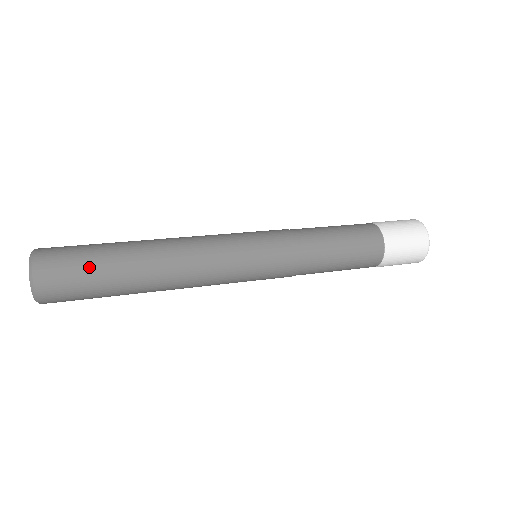
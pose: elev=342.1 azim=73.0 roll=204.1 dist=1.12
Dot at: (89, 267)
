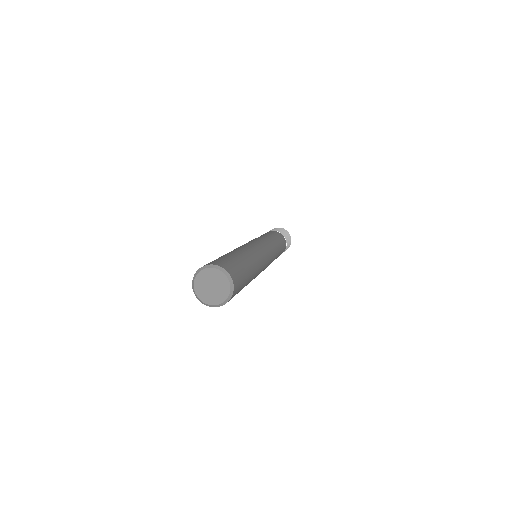
Dot at: occluded
